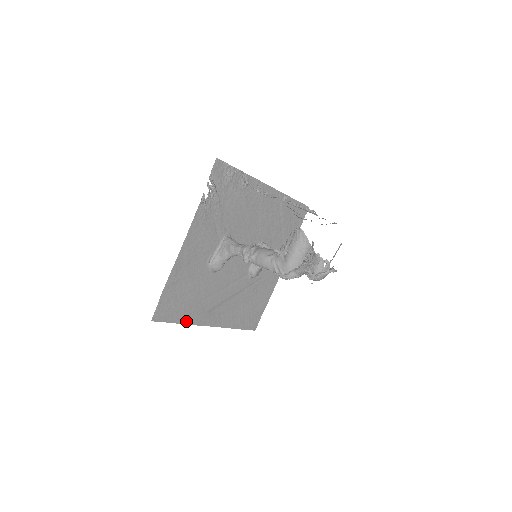
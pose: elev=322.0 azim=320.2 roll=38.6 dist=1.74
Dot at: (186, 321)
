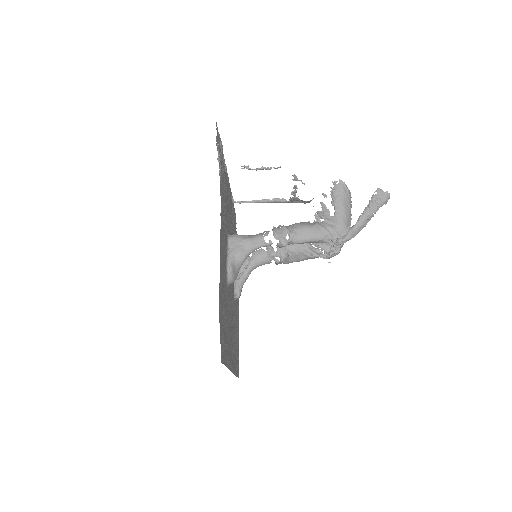
Dot at: (227, 363)
